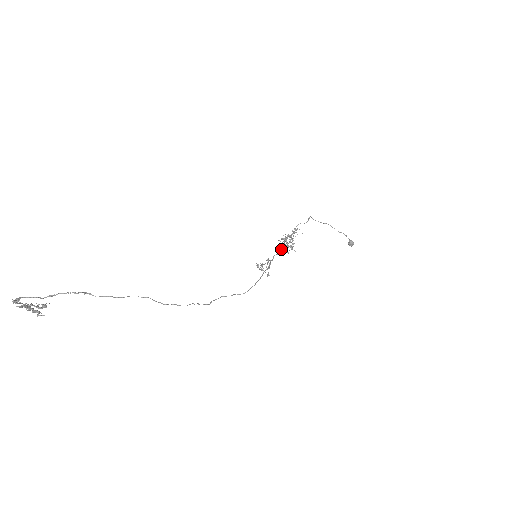
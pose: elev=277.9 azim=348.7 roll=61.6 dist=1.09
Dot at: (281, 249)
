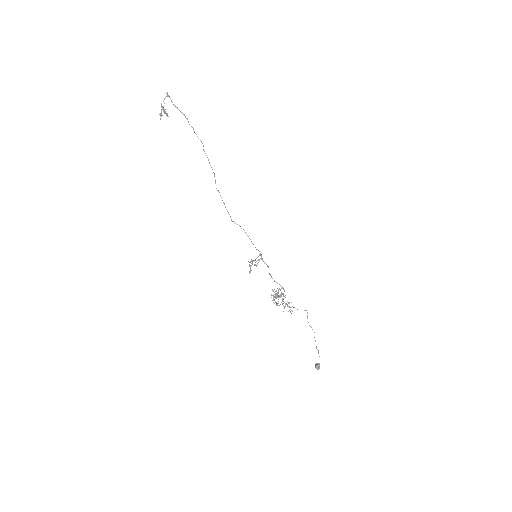
Dot at: occluded
